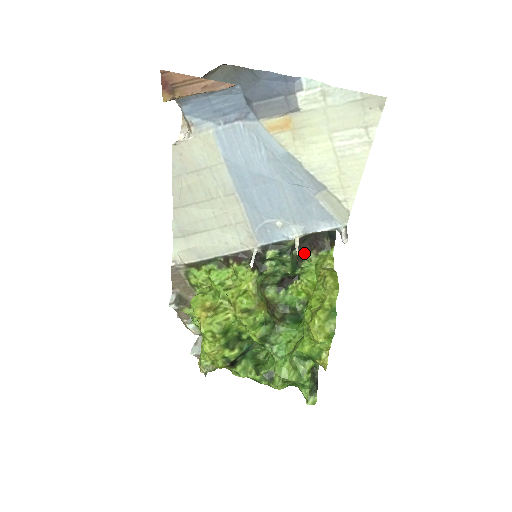
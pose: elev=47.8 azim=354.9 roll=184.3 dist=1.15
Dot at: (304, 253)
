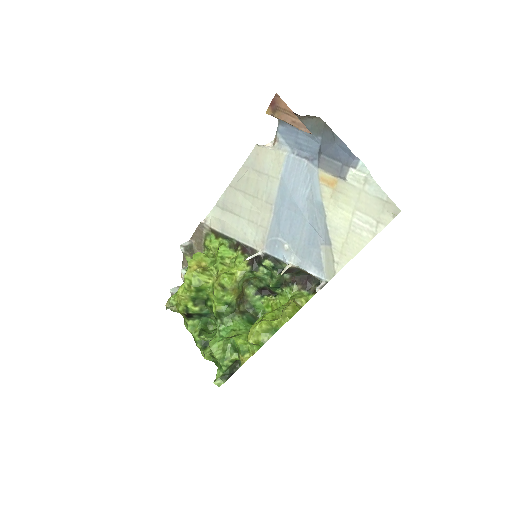
Dot at: (292, 282)
